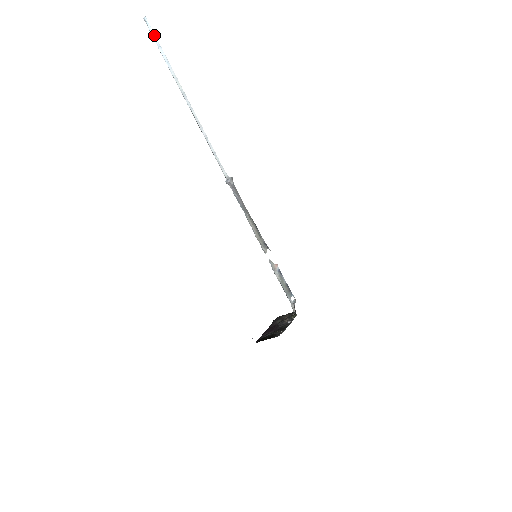
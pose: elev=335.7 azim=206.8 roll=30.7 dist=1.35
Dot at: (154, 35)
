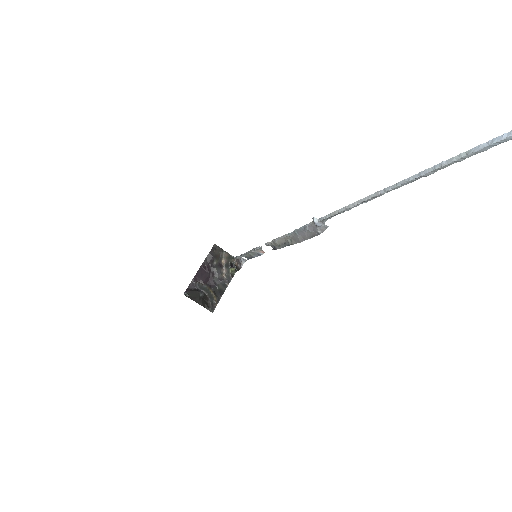
Dot at: out of frame
